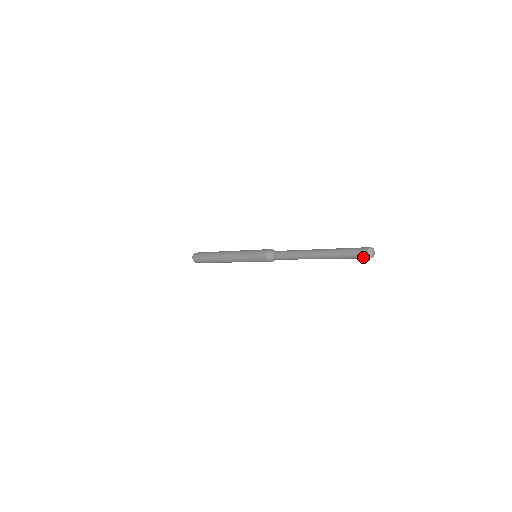
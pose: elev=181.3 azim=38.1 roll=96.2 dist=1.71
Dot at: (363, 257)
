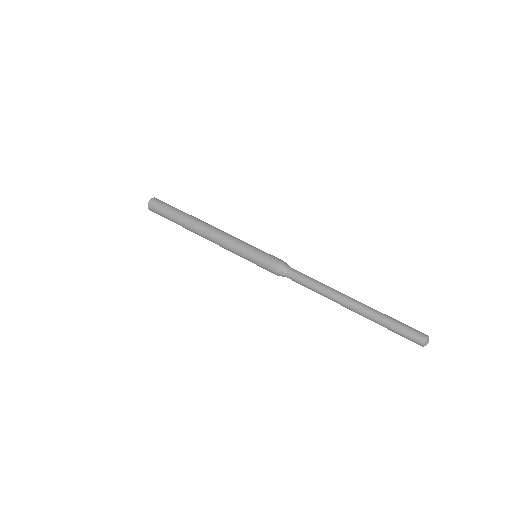
Dot at: (416, 341)
